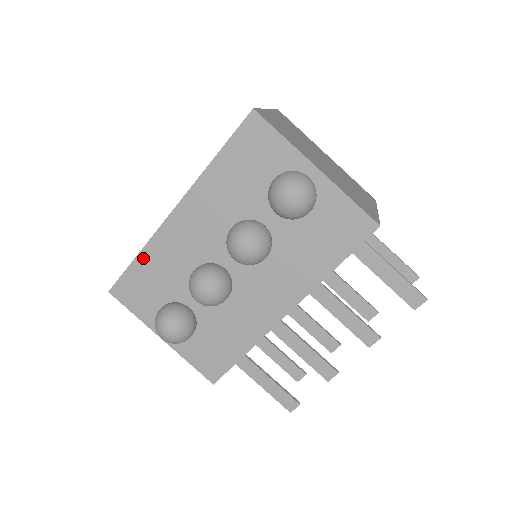
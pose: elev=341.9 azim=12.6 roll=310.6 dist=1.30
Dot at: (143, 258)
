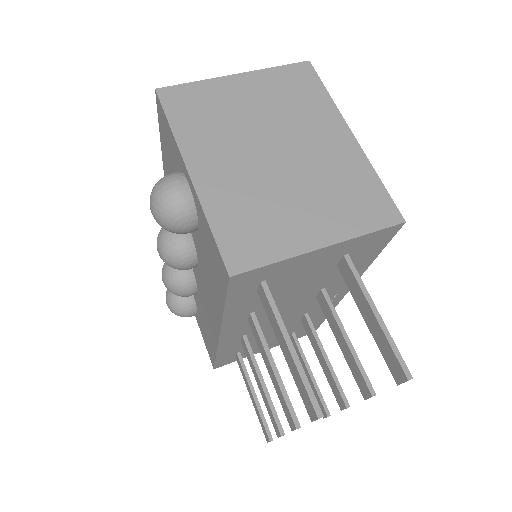
Dot at: occluded
